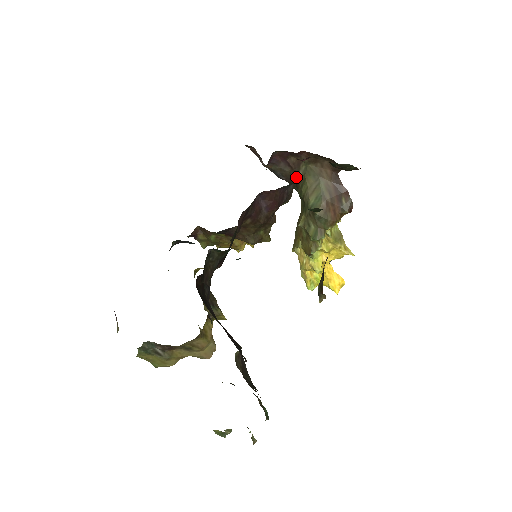
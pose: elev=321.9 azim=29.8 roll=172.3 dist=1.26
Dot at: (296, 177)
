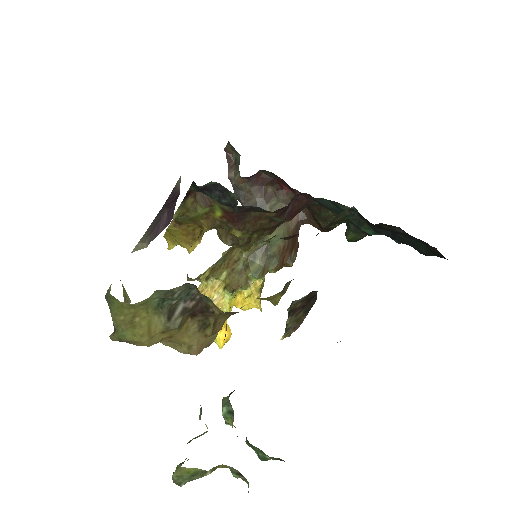
Dot at: (260, 207)
